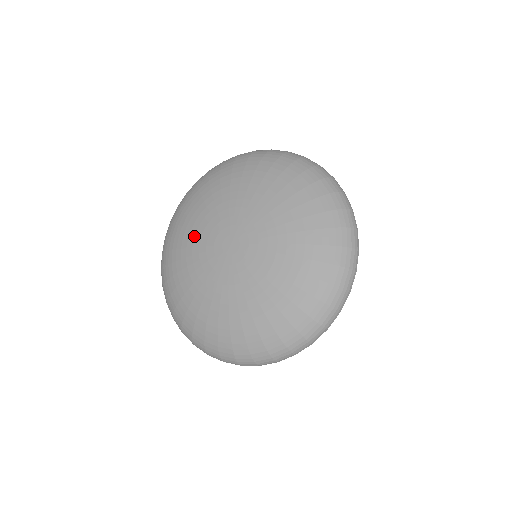
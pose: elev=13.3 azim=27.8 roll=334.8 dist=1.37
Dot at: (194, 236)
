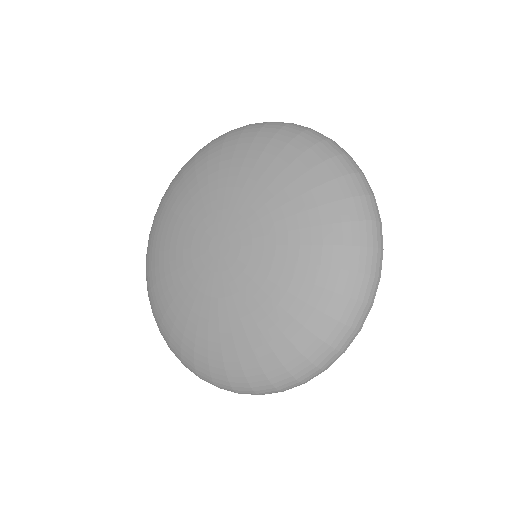
Dot at: (175, 265)
